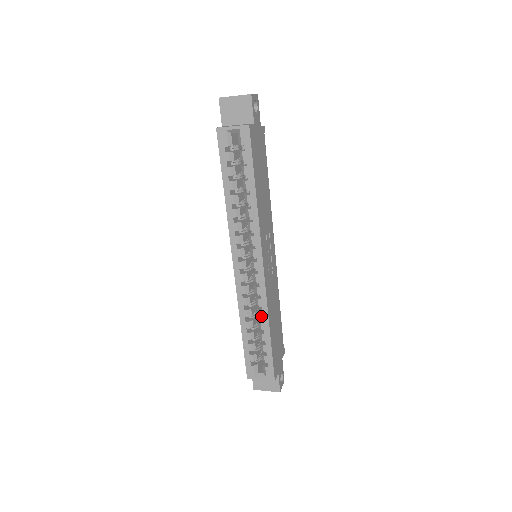
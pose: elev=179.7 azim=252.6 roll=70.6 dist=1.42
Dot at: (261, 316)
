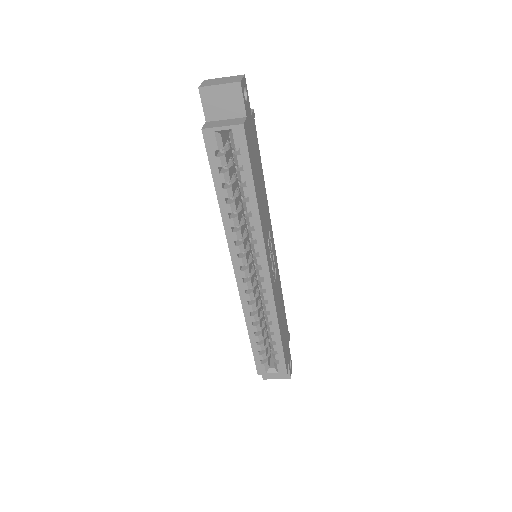
Dot at: (270, 320)
